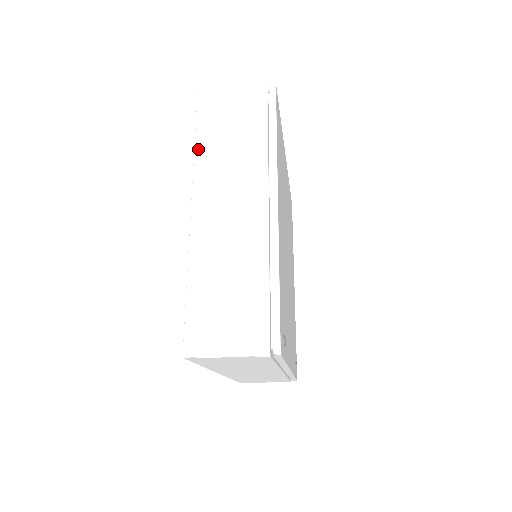
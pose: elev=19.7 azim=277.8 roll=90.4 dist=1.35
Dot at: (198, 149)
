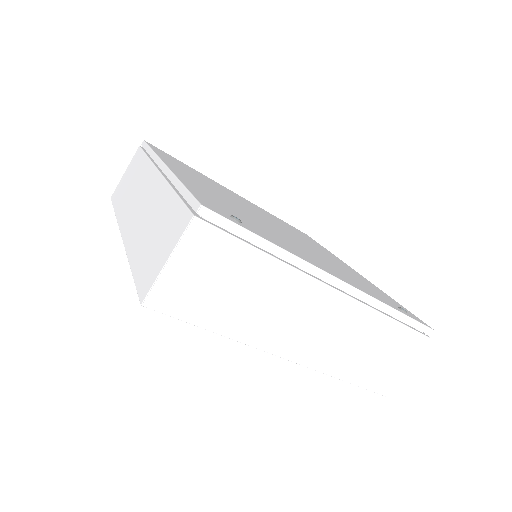
Dot at: (117, 213)
